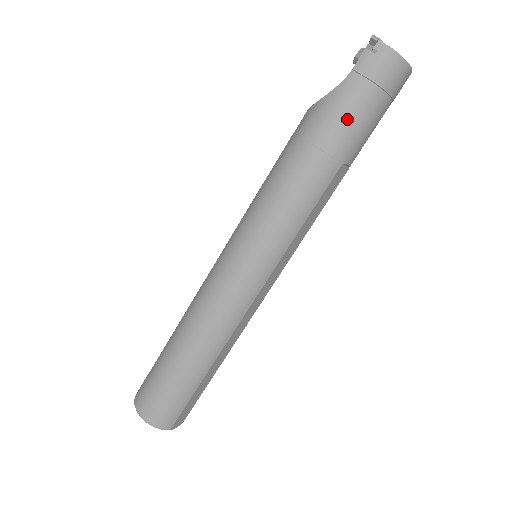
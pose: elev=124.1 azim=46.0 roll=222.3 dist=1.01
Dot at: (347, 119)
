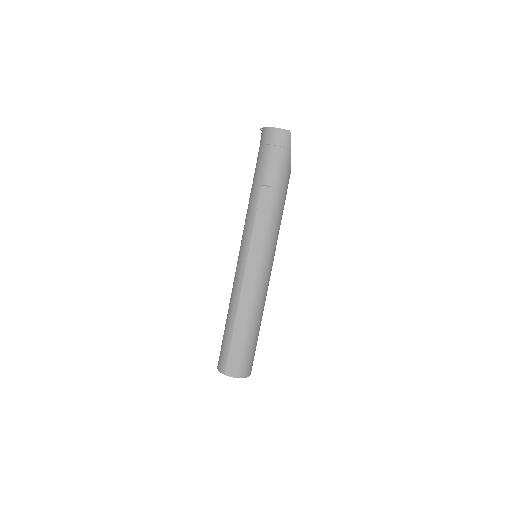
Dot at: (257, 165)
